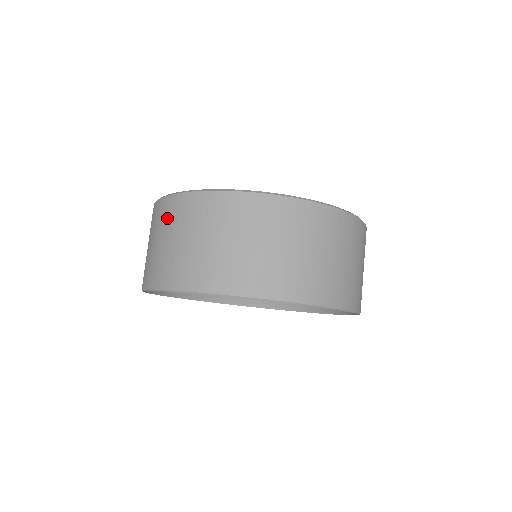
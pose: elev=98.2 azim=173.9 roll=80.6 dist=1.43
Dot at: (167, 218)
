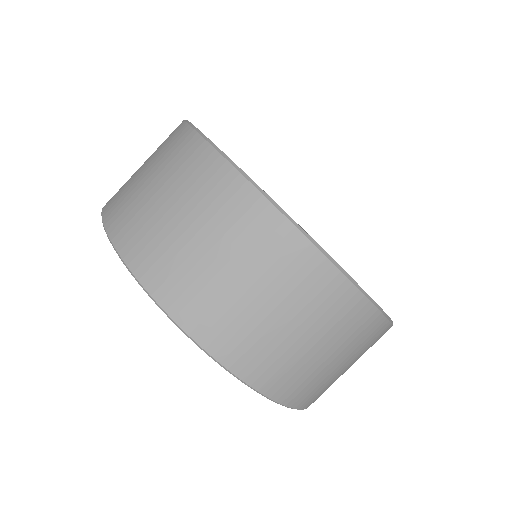
Dot at: occluded
